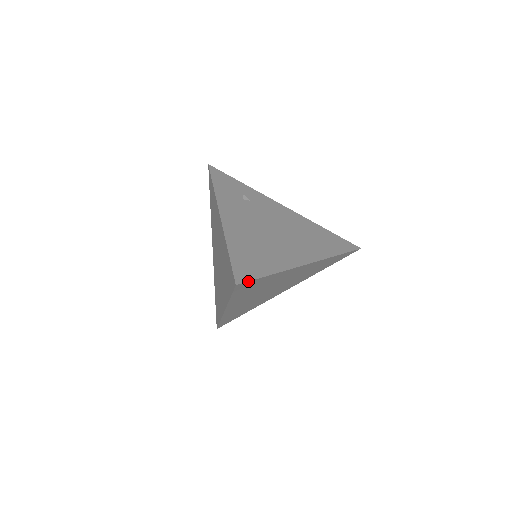
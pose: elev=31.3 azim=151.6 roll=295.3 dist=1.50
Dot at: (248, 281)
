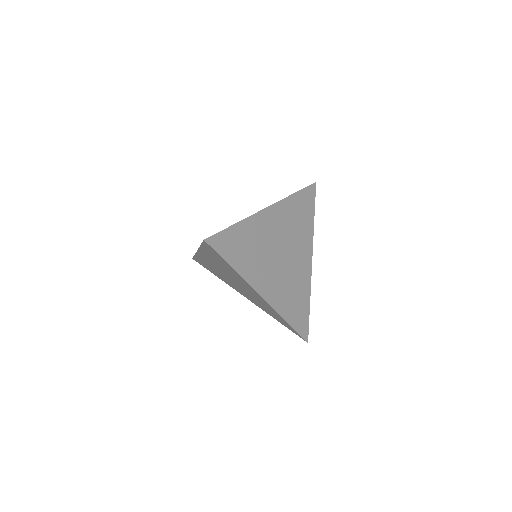
Dot at: (214, 234)
